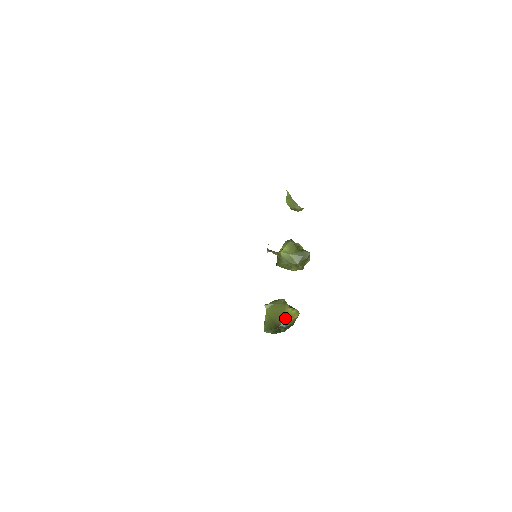
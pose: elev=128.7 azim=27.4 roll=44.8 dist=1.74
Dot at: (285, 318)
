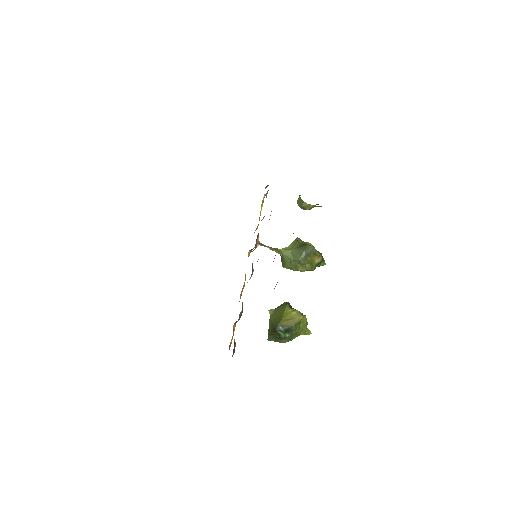
Dot at: (282, 319)
